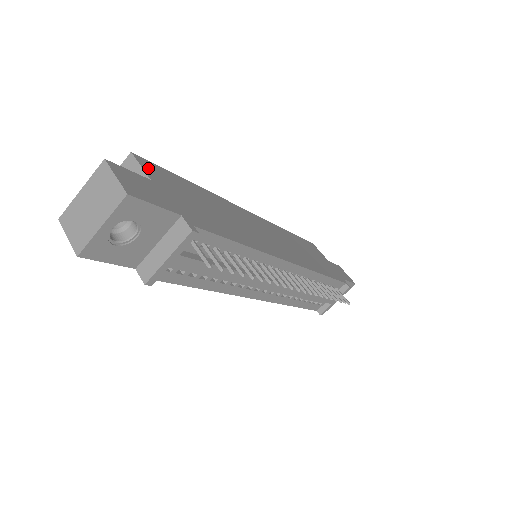
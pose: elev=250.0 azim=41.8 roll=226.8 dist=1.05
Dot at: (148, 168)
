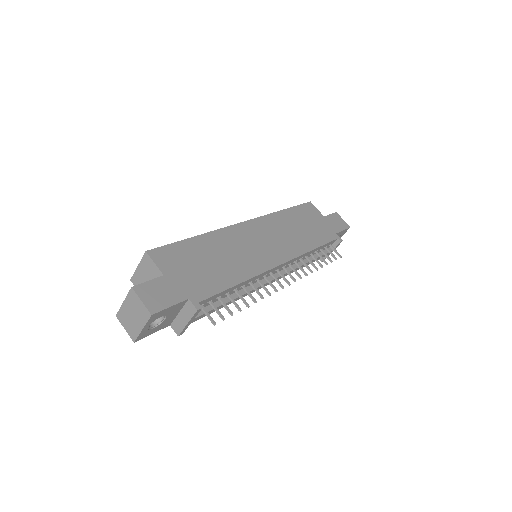
Dot at: (160, 260)
